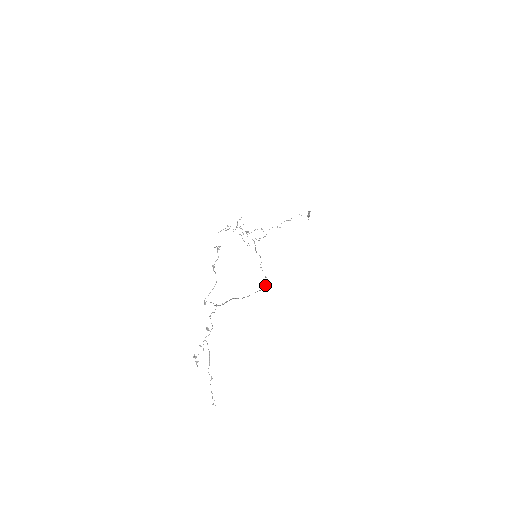
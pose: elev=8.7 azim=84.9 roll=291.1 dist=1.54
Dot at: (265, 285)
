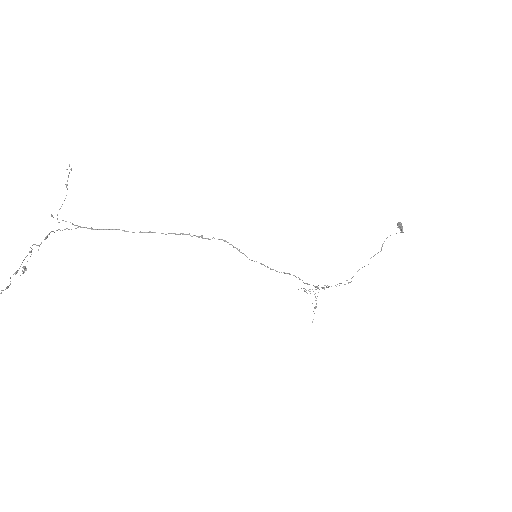
Dot at: (208, 239)
